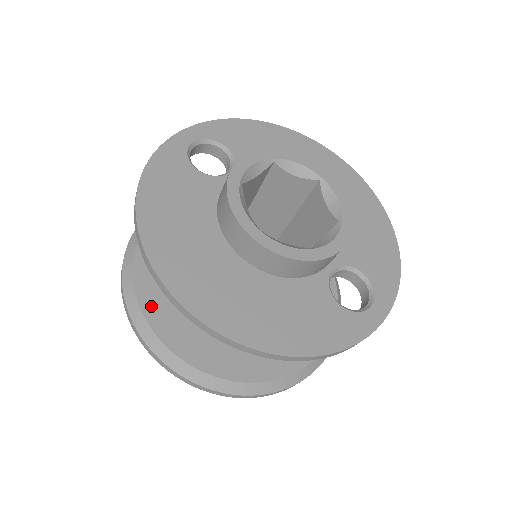
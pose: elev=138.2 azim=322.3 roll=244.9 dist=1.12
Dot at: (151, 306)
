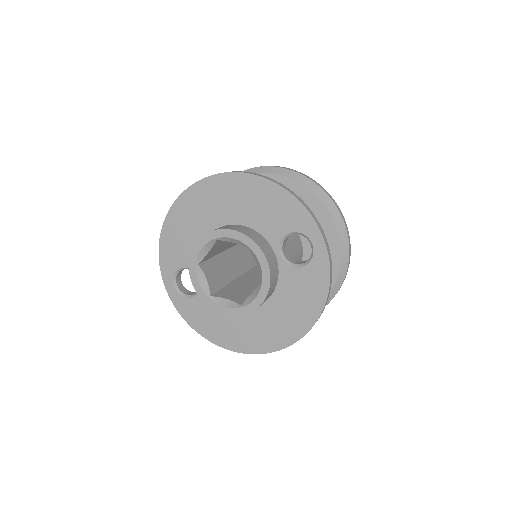
Dot at: occluded
